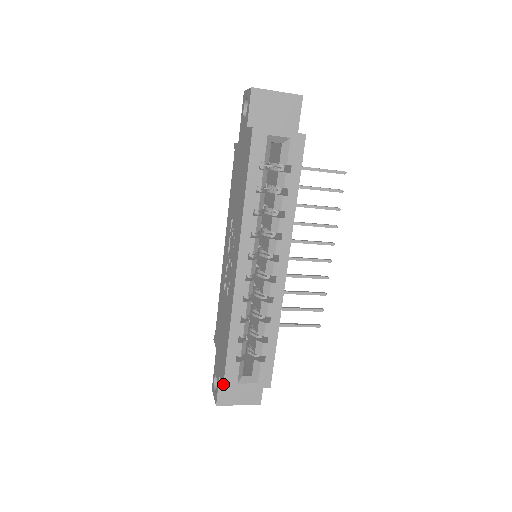
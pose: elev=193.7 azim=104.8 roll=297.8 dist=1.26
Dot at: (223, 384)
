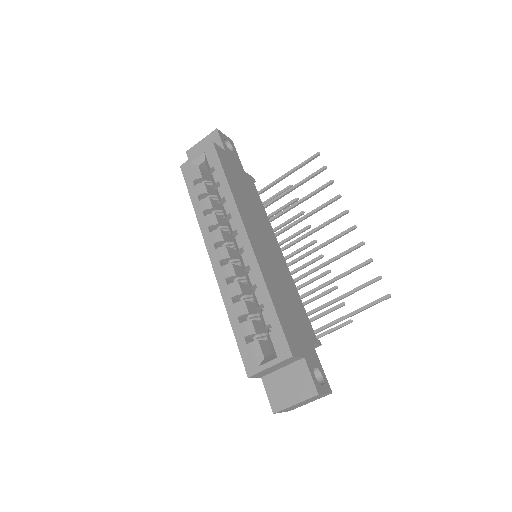
Dot at: (246, 373)
